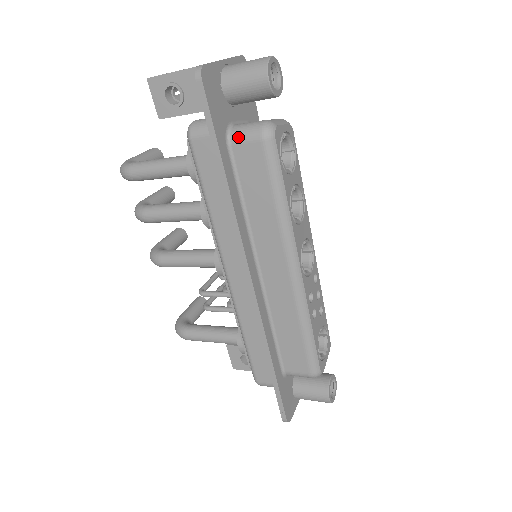
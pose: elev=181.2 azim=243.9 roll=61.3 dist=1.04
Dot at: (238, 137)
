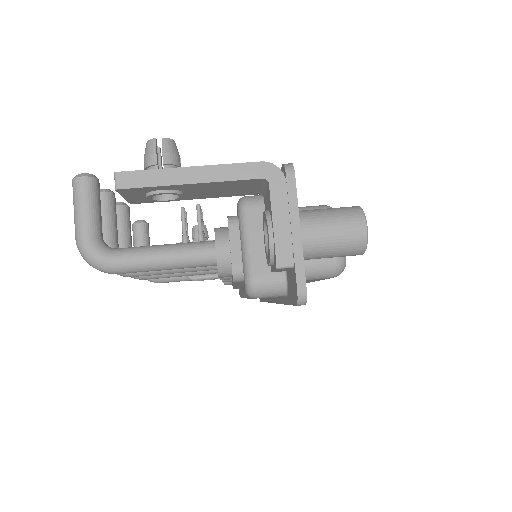
Dot at: (306, 279)
